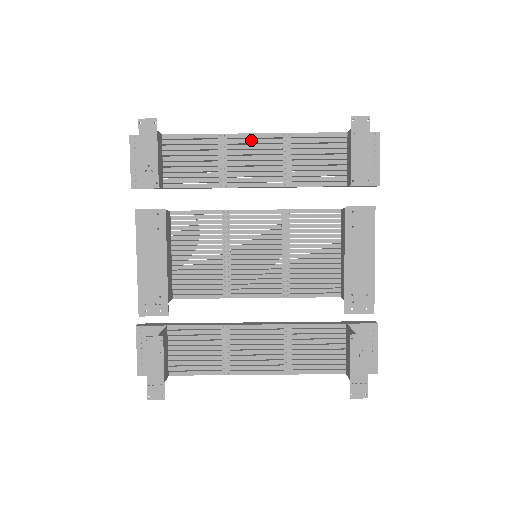
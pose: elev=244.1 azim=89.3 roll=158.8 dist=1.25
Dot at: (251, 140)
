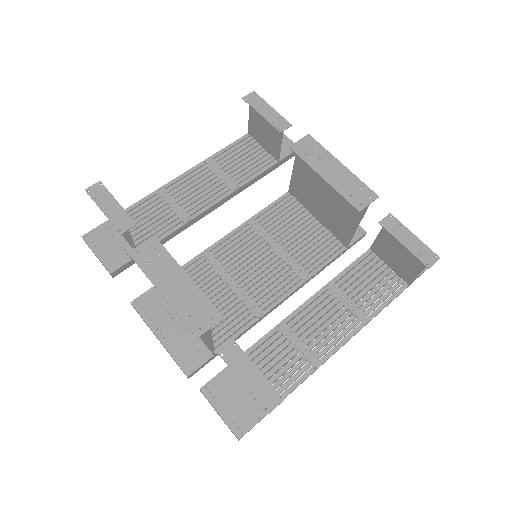
Dot at: (184, 179)
